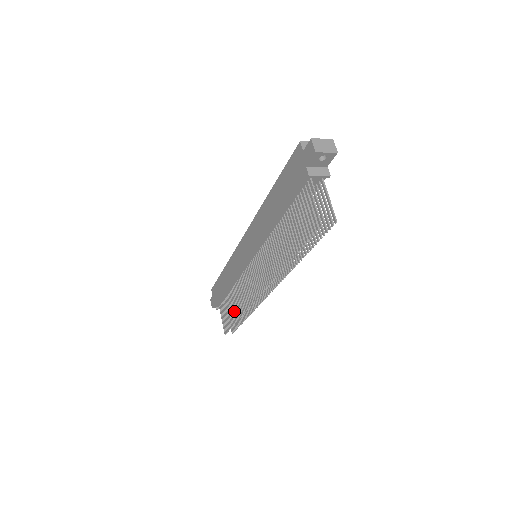
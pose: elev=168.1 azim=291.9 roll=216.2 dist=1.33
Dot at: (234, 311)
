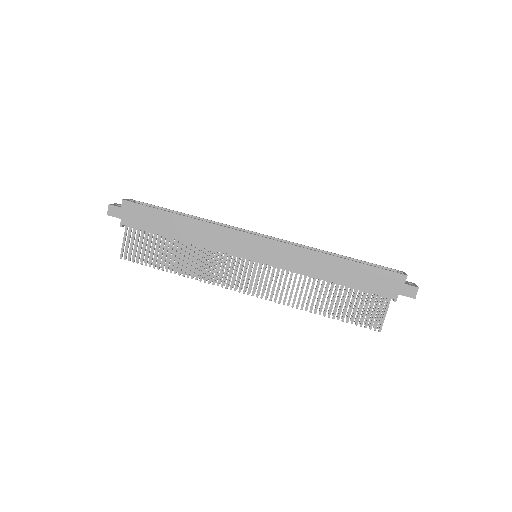
Dot at: occluded
